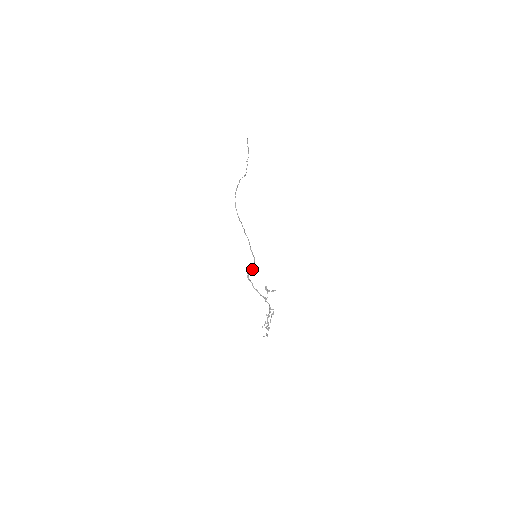
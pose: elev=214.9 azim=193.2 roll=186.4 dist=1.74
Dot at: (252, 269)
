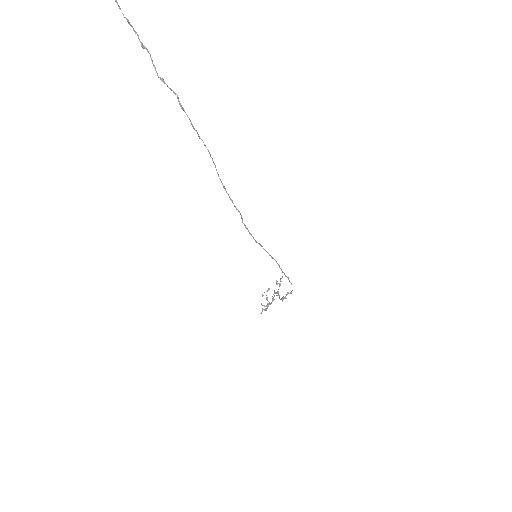
Dot at: occluded
